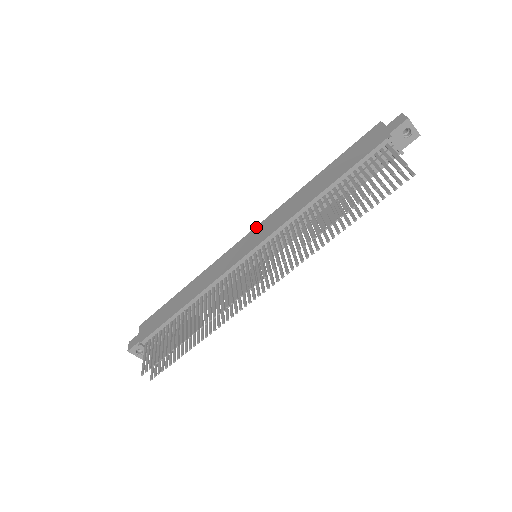
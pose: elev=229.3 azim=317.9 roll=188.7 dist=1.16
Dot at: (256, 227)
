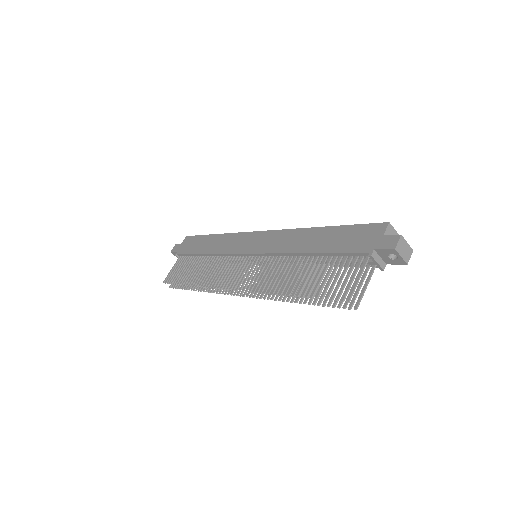
Dot at: (268, 231)
